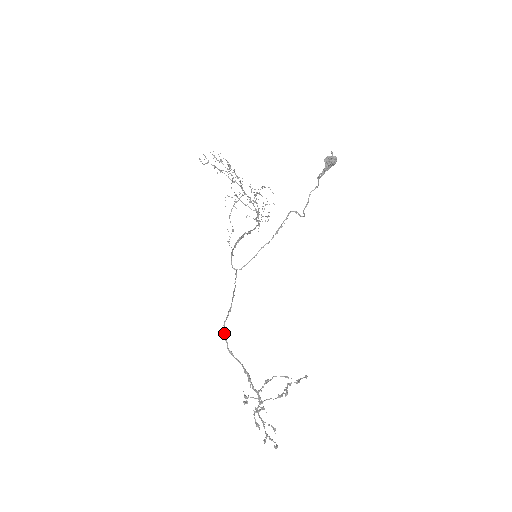
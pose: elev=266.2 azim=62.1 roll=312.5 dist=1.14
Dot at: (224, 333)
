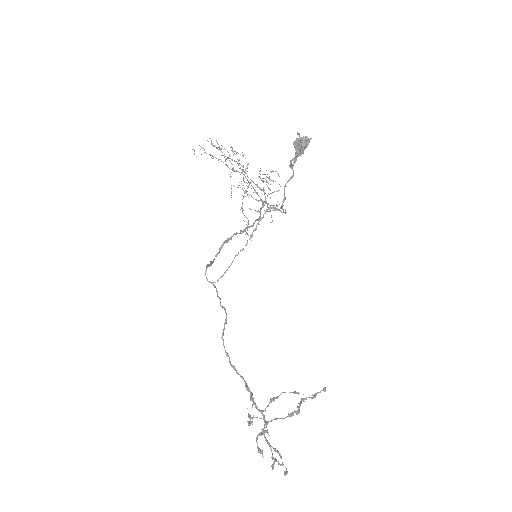
Dot at: occluded
